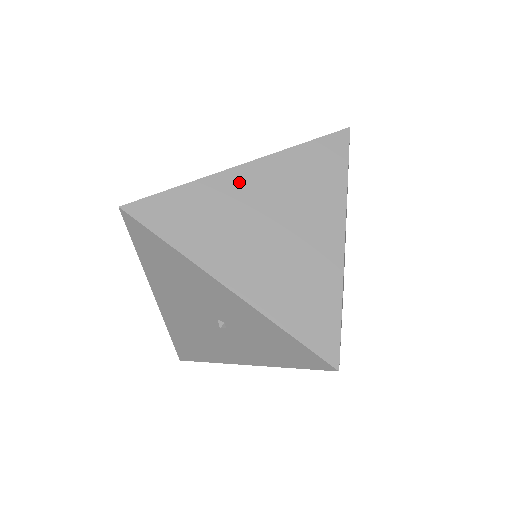
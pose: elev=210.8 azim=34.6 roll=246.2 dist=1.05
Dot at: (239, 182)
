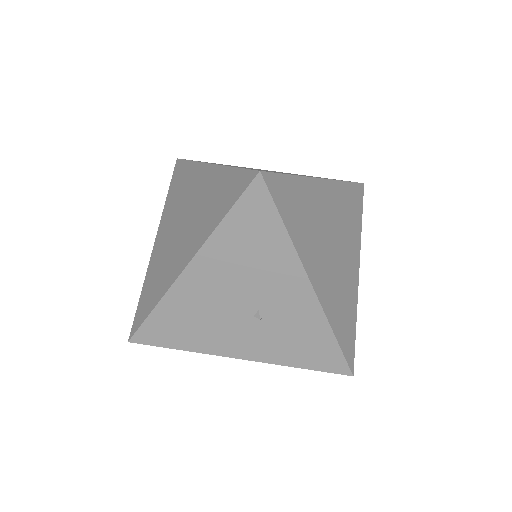
Dot at: (321, 193)
